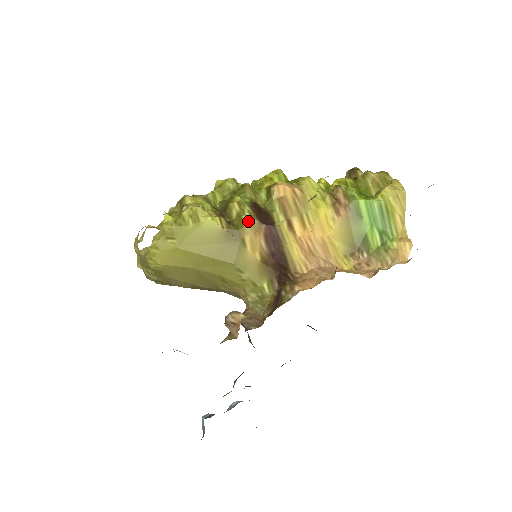
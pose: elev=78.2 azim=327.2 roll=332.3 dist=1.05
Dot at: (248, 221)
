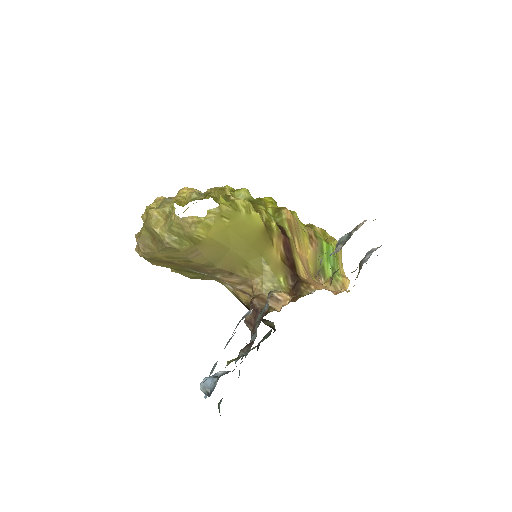
Dot at: (276, 227)
